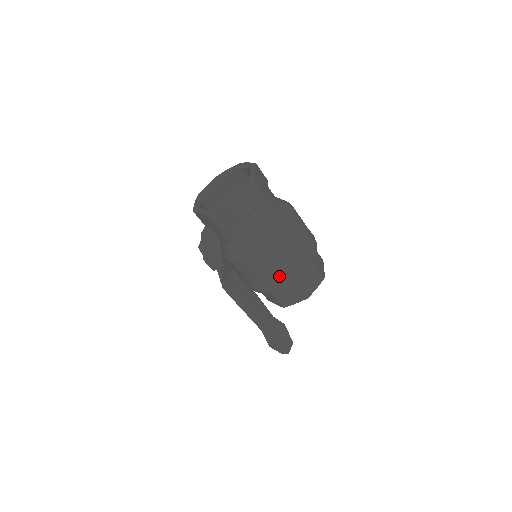
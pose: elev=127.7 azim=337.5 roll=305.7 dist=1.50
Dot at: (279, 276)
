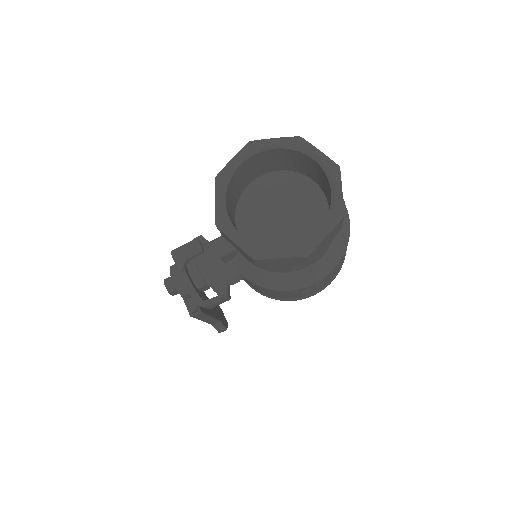
Dot at: (338, 269)
